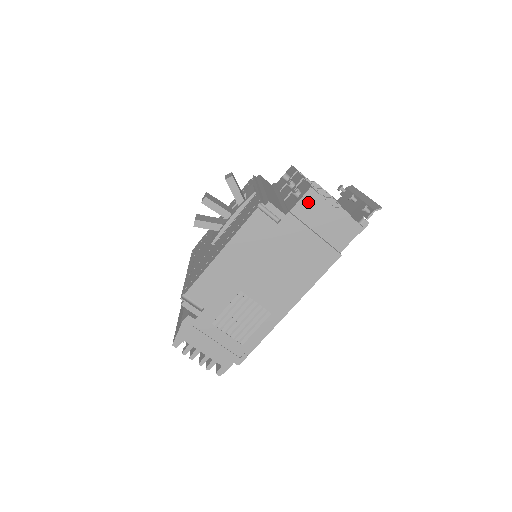
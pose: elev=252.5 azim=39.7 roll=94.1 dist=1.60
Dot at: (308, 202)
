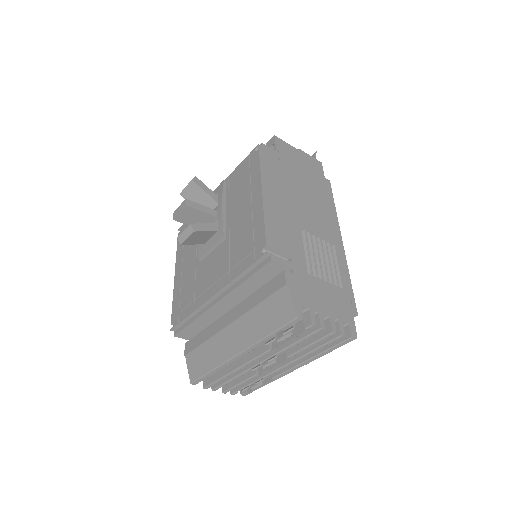
Dot at: (281, 147)
